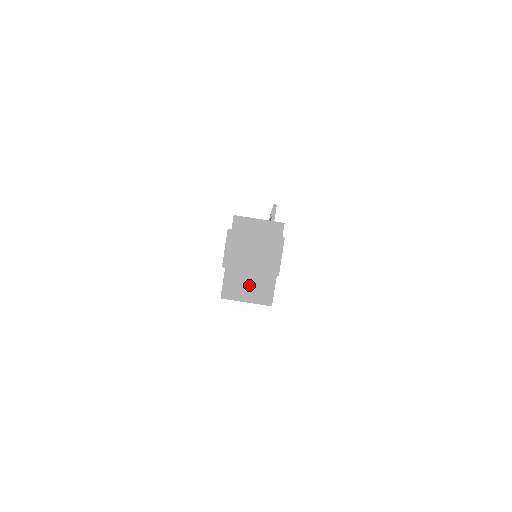
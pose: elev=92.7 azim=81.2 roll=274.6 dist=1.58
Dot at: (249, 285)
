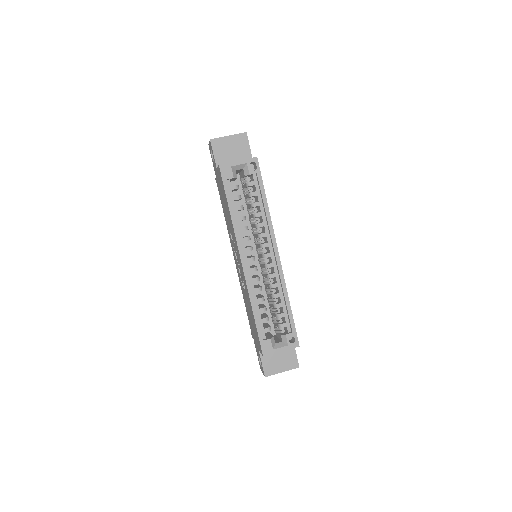
Dot at: occluded
